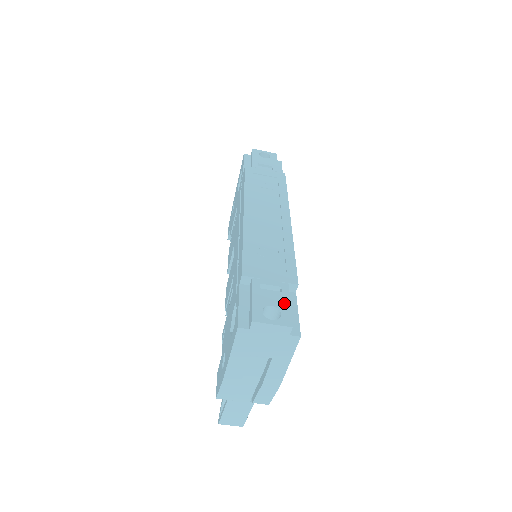
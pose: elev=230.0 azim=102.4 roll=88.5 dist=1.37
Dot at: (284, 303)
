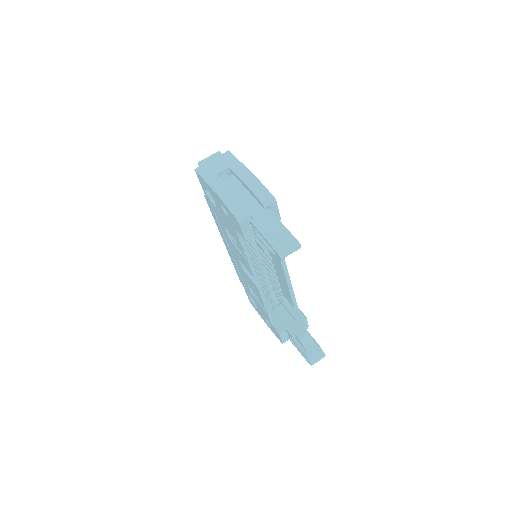
Dot at: occluded
